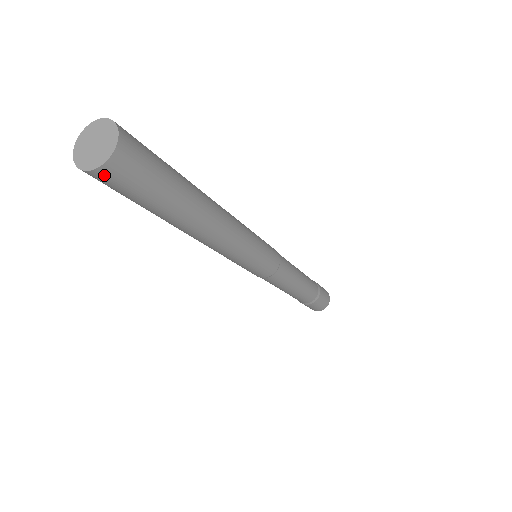
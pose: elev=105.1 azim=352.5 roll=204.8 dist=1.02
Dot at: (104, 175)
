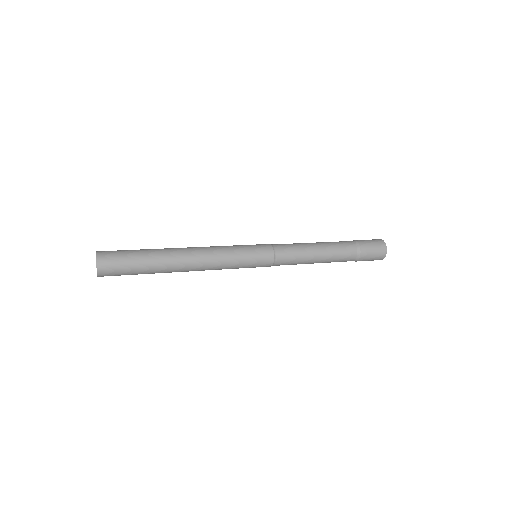
Dot at: (103, 270)
